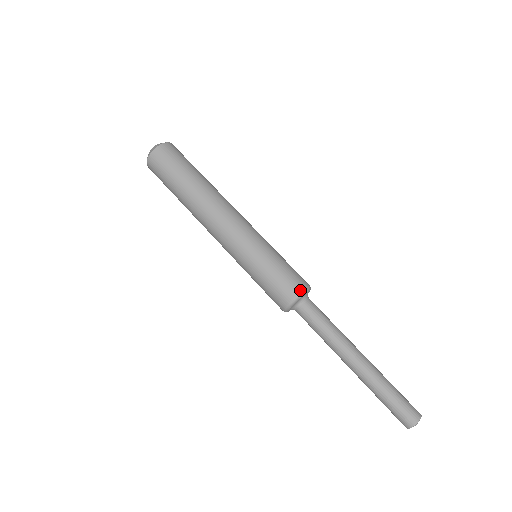
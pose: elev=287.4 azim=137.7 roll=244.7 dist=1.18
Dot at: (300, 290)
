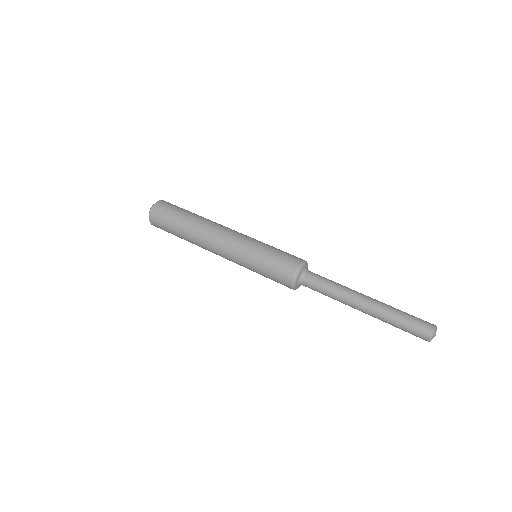
Dot at: (304, 260)
